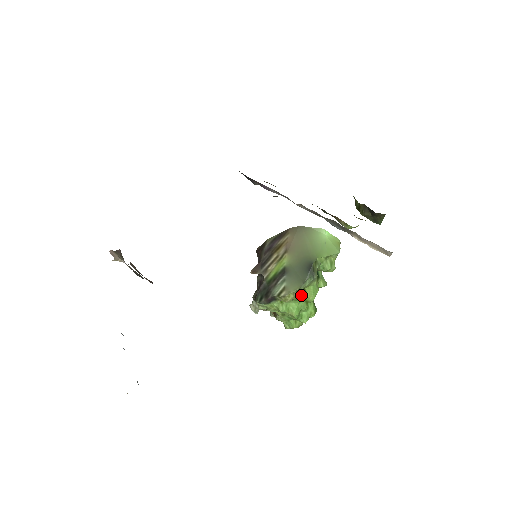
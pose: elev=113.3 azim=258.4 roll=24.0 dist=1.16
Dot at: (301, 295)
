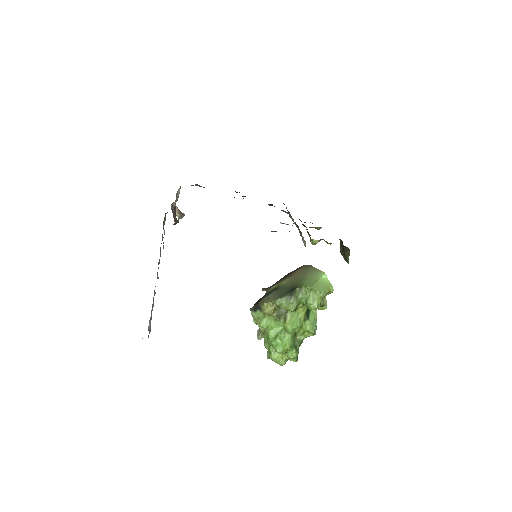
Dot at: (280, 317)
